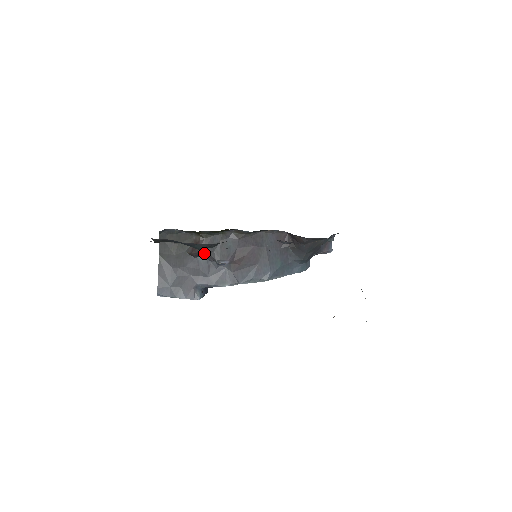
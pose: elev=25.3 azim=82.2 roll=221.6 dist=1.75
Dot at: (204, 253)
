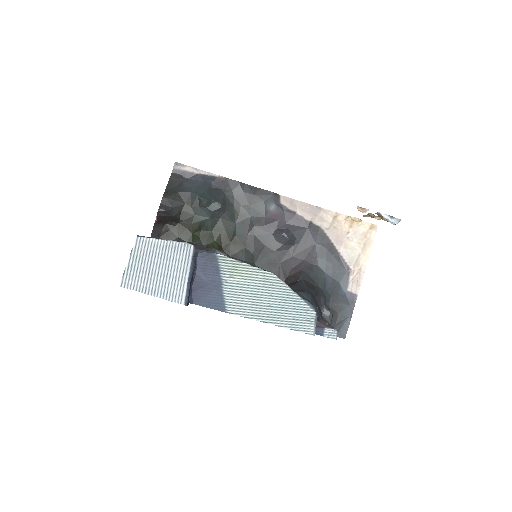
Dot at: (199, 245)
